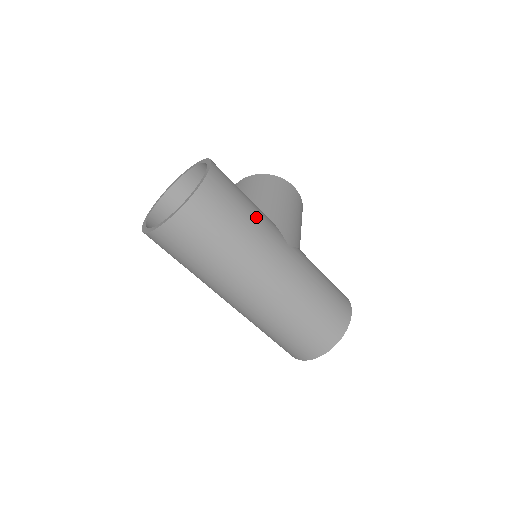
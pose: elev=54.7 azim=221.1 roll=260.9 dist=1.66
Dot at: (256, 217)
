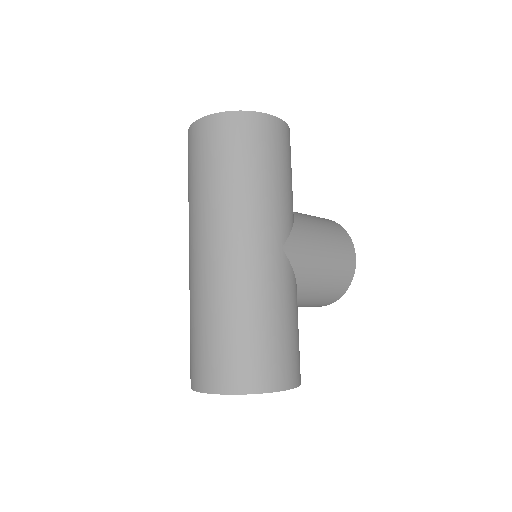
Dot at: (276, 189)
